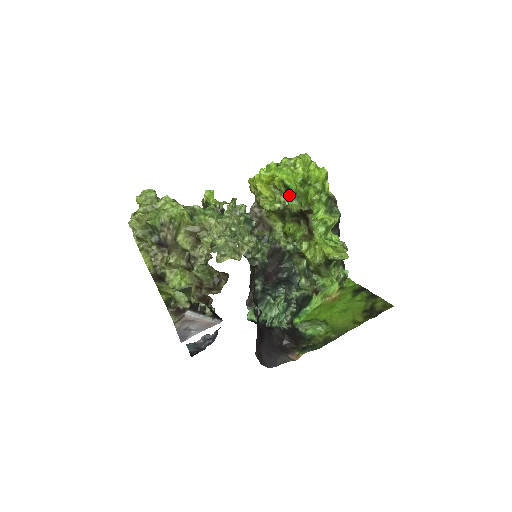
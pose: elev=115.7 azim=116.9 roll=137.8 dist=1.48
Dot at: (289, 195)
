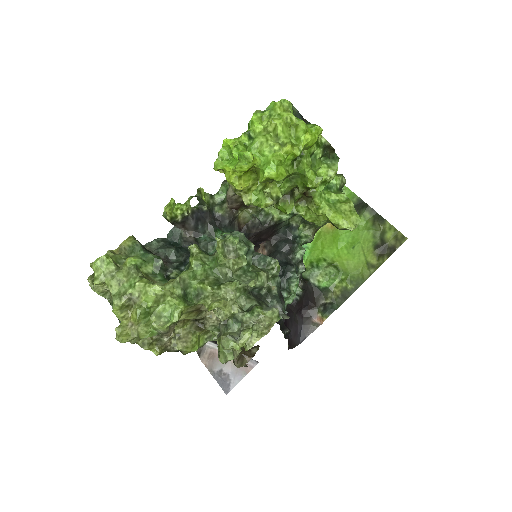
Dot at: (280, 183)
